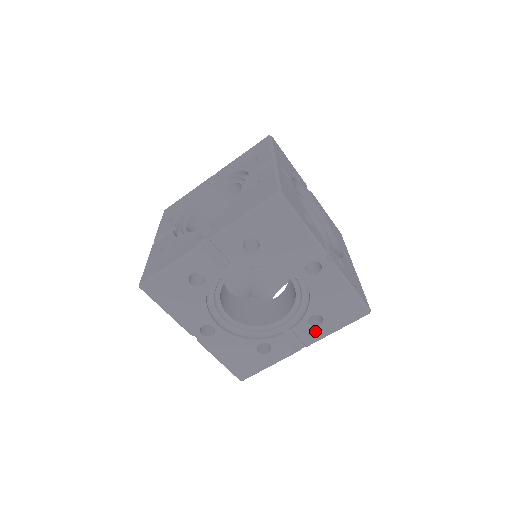
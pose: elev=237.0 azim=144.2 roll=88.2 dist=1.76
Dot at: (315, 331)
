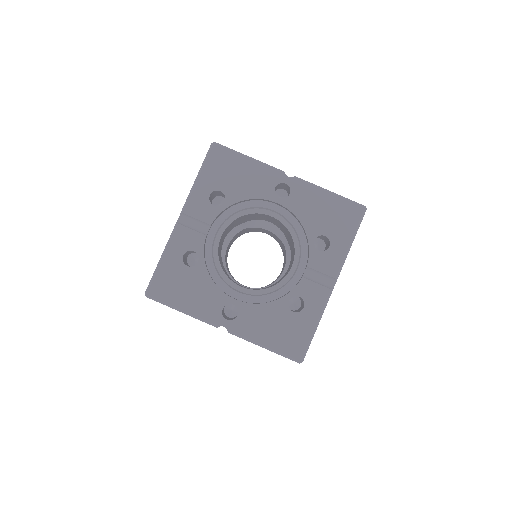
Dot at: occluded
